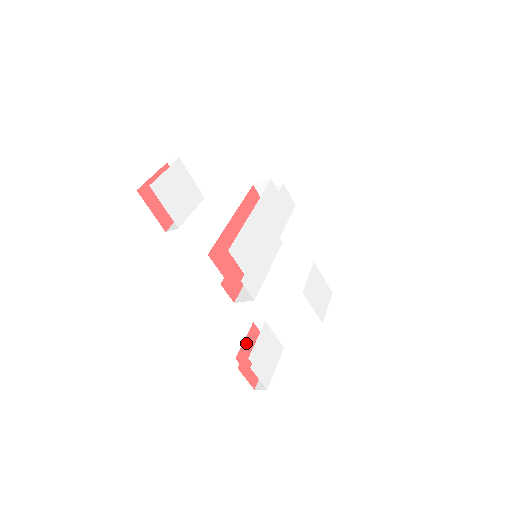
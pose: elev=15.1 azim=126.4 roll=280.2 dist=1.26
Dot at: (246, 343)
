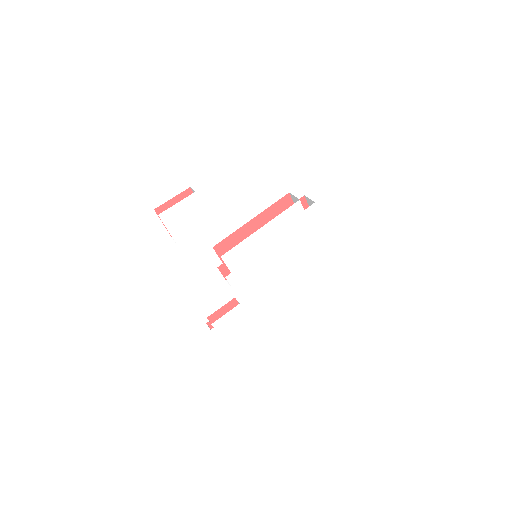
Dot at: (221, 310)
